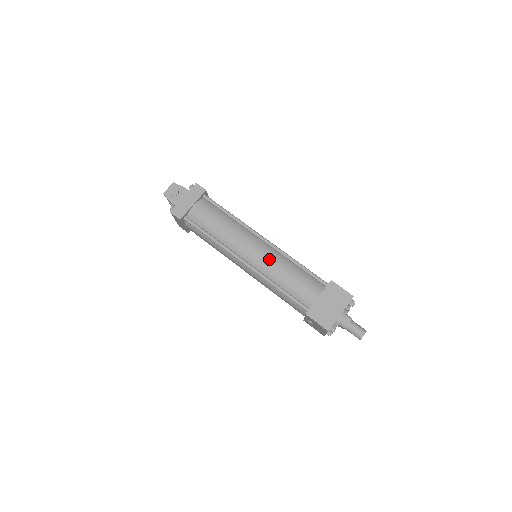
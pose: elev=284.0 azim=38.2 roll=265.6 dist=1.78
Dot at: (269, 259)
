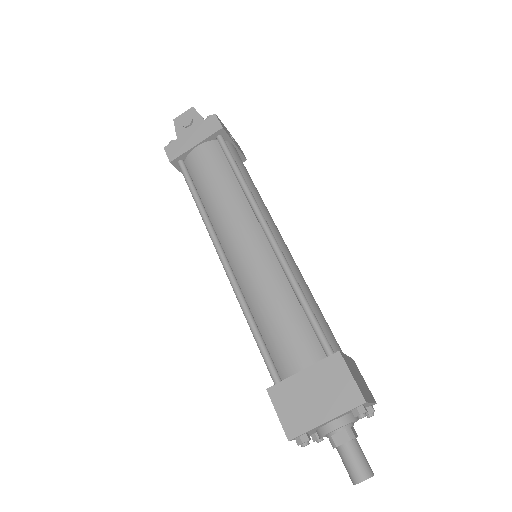
Dot at: (257, 268)
